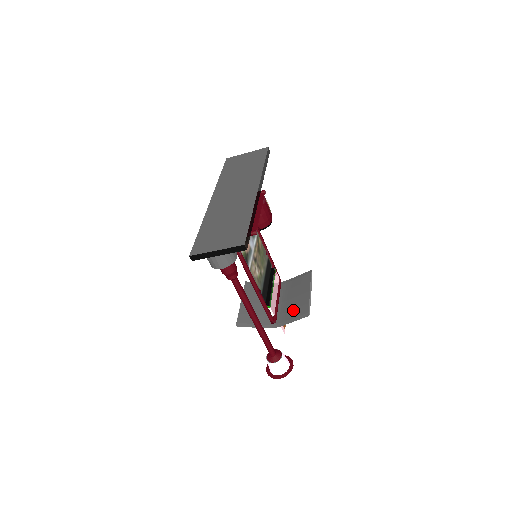
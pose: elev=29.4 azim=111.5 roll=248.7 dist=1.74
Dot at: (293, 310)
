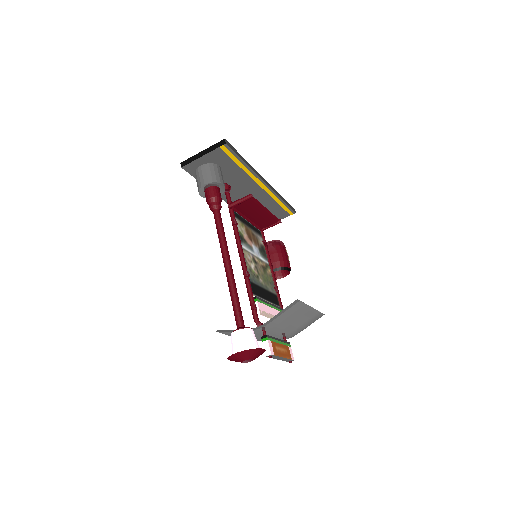
Dot at: (285, 315)
